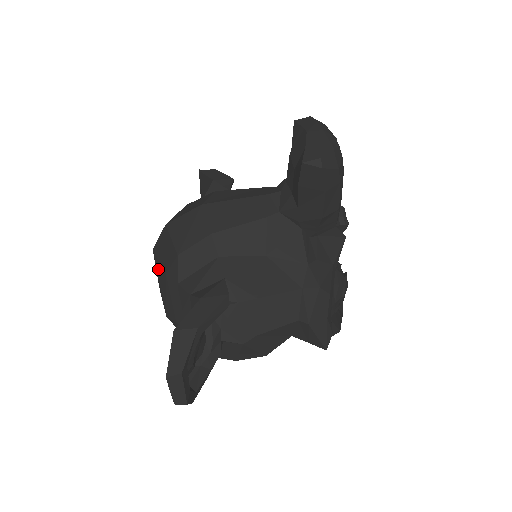
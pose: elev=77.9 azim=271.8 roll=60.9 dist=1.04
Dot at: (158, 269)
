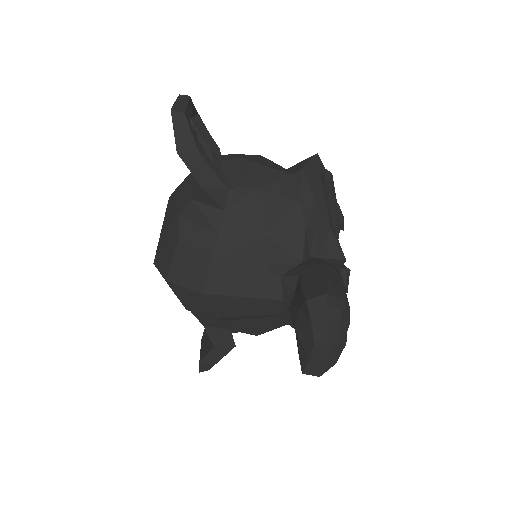
Dot at: occluded
